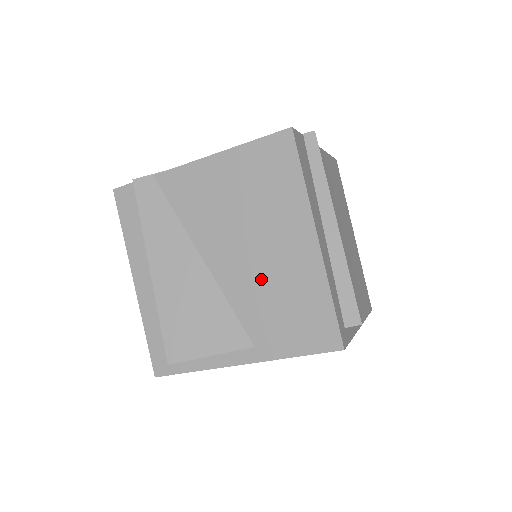
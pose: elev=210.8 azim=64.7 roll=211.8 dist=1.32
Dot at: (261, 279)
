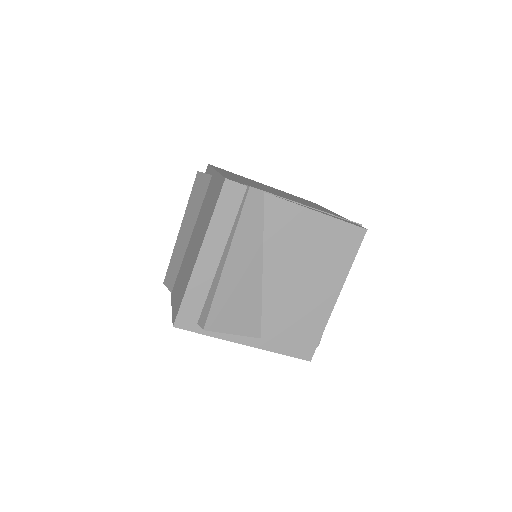
Dot at: (292, 302)
